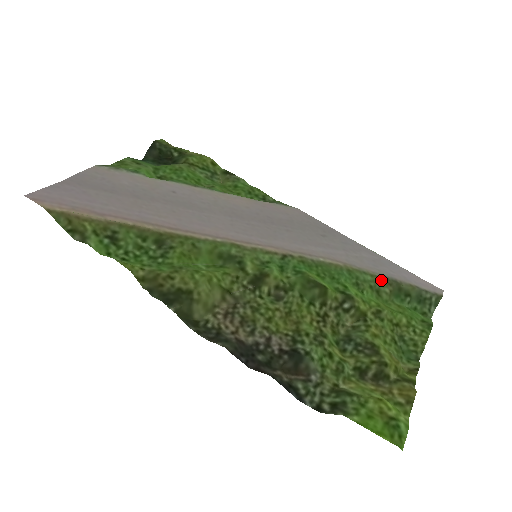
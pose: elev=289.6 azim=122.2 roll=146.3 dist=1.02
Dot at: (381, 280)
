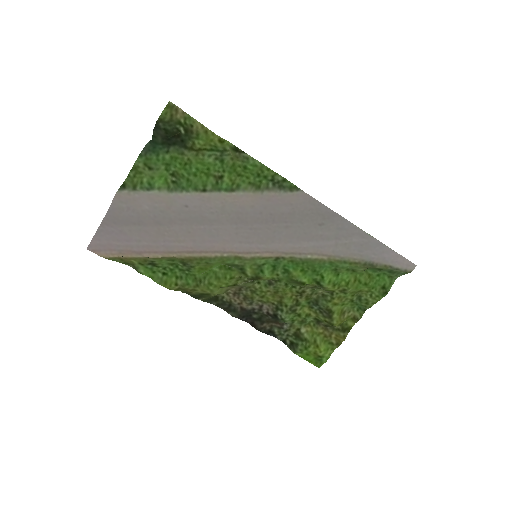
Dot at: (358, 266)
